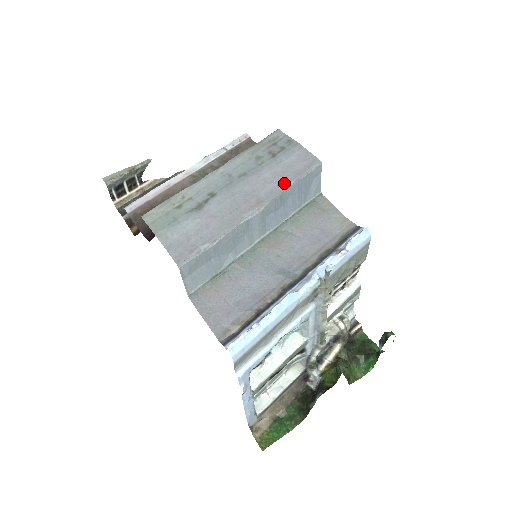
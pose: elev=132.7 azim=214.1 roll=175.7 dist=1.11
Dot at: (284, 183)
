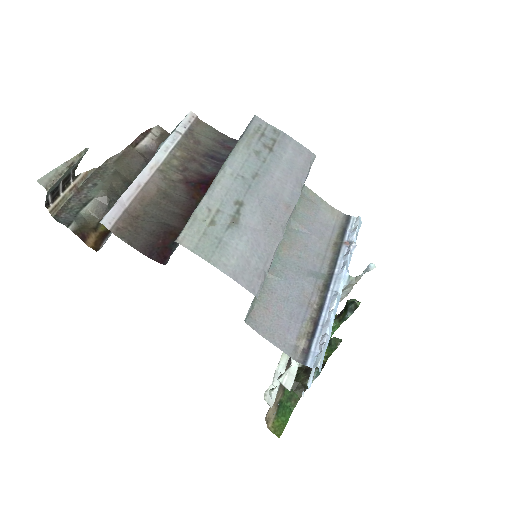
Dot at: (298, 182)
